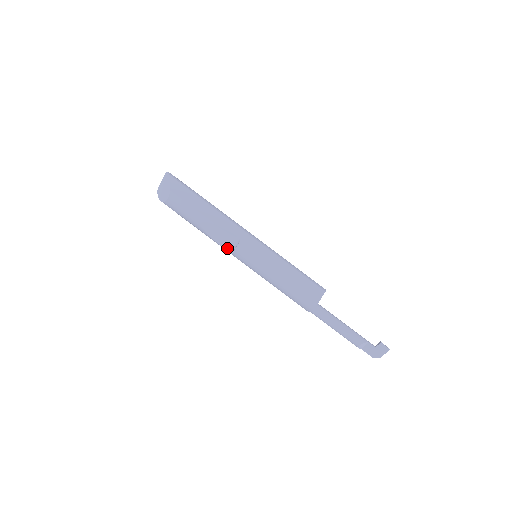
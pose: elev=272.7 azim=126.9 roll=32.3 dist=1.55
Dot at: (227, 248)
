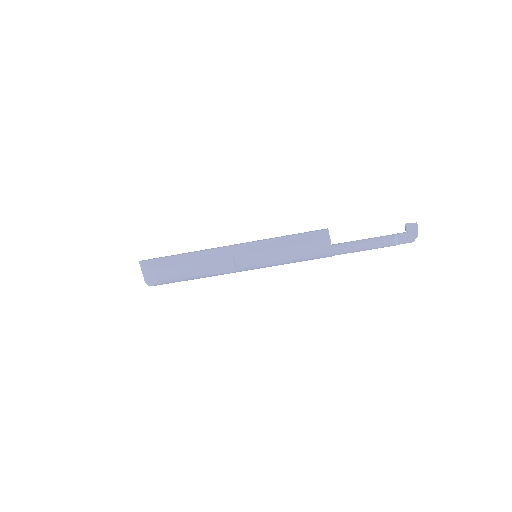
Dot at: (230, 270)
